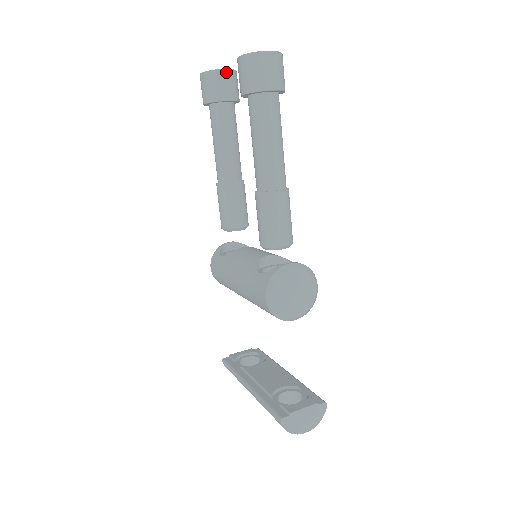
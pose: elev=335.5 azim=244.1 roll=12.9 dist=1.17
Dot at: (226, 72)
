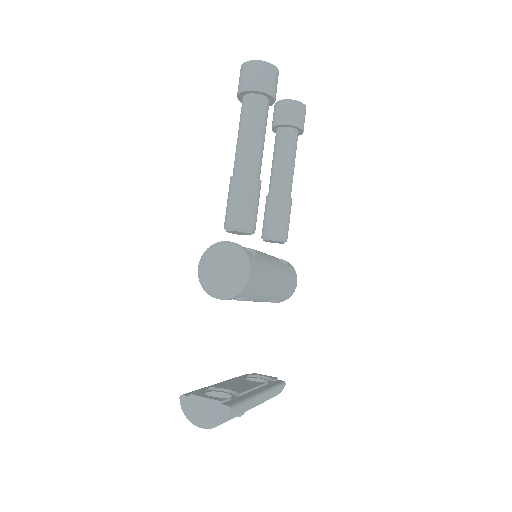
Dot at: (286, 102)
